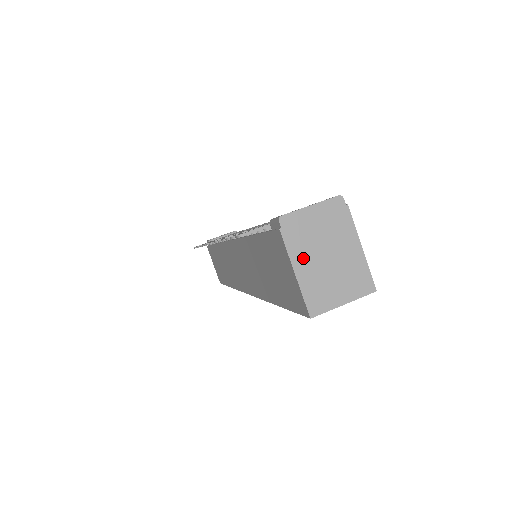
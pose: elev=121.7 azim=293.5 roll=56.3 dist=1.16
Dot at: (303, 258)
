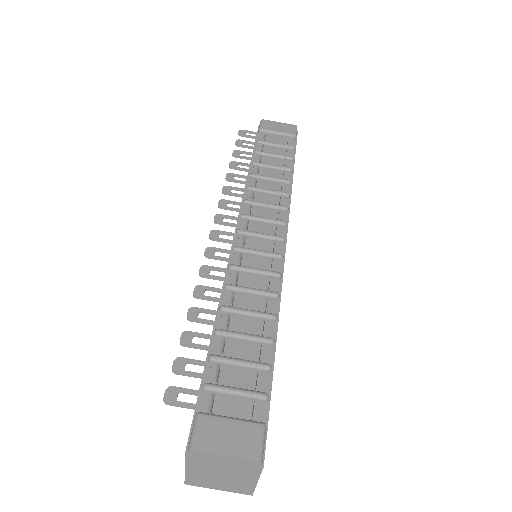
Dot at: (198, 468)
